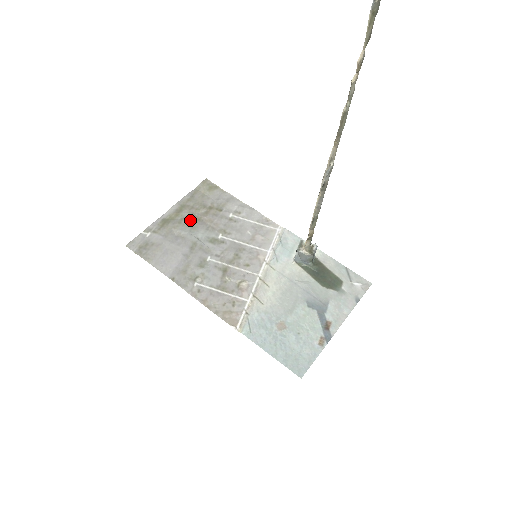
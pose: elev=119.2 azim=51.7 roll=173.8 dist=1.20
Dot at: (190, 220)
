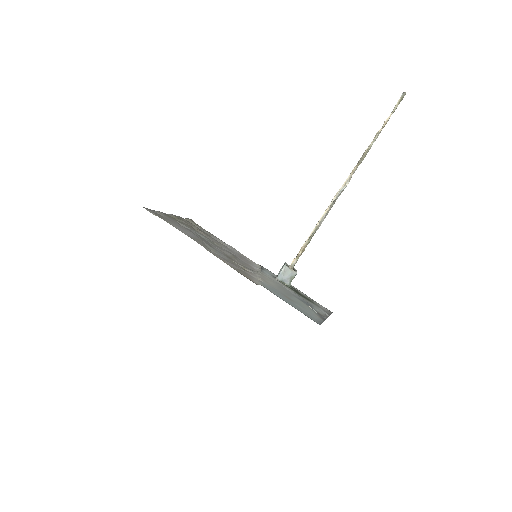
Dot at: (189, 226)
